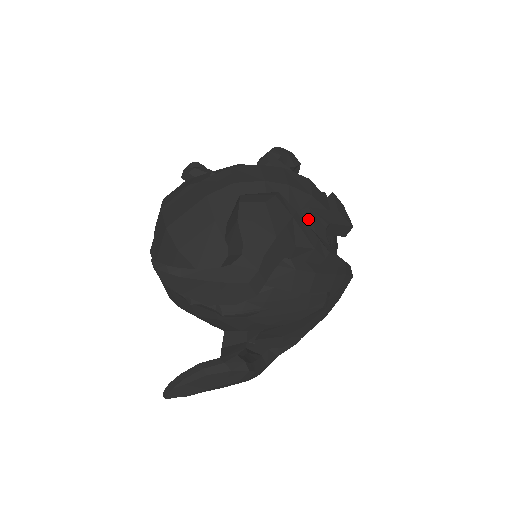
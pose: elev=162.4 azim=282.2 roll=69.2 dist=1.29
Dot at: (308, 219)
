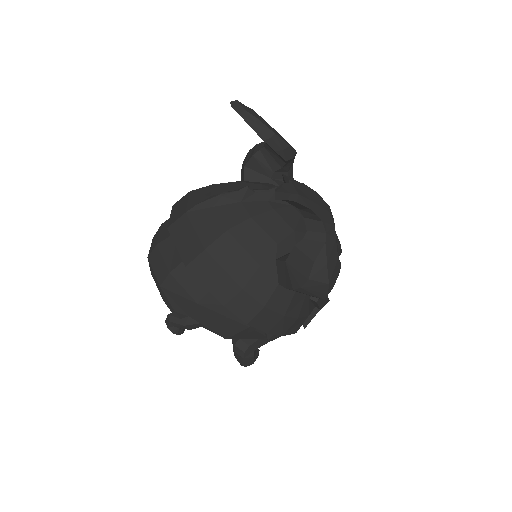
Dot at: occluded
